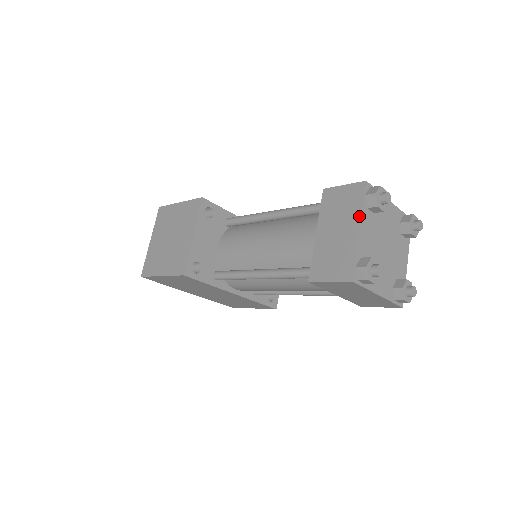
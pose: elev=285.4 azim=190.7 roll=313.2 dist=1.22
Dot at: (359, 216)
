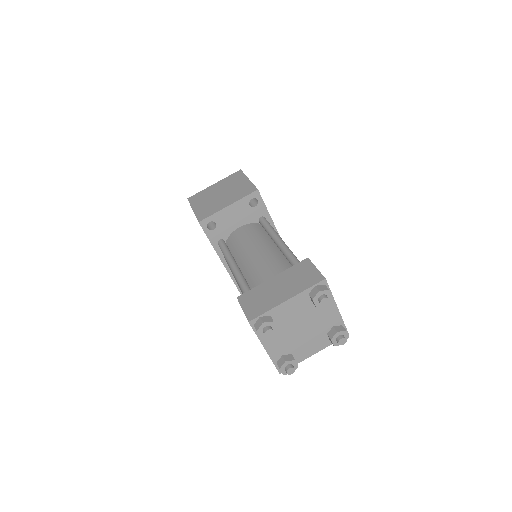
Dot at: (297, 293)
